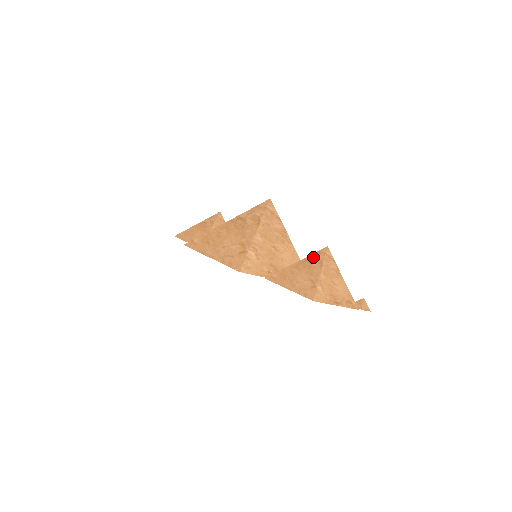
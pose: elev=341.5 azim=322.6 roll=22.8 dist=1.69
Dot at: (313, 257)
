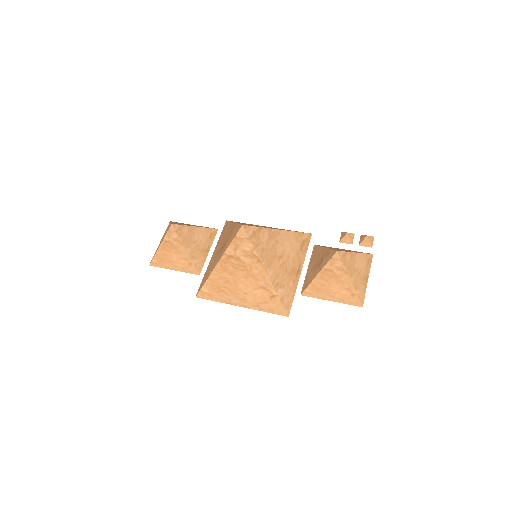
Dot at: (331, 266)
